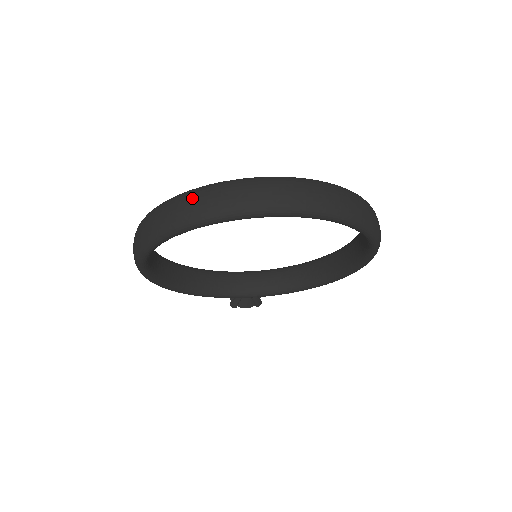
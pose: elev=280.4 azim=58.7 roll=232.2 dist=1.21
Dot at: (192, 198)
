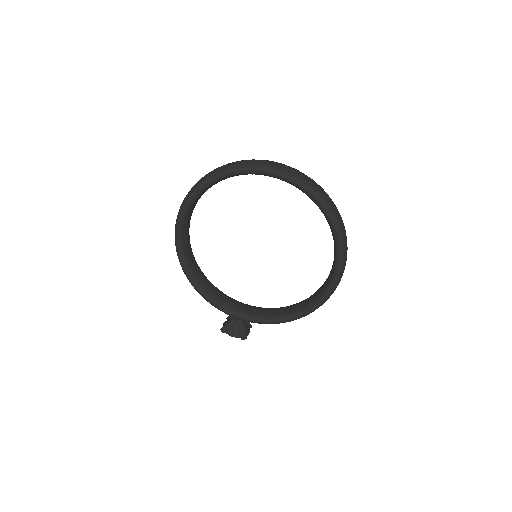
Dot at: (232, 162)
